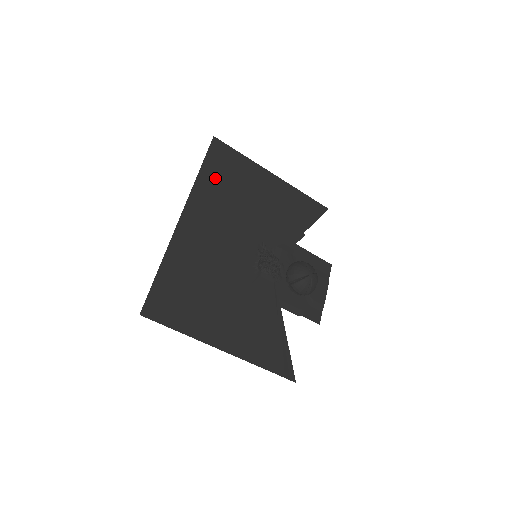
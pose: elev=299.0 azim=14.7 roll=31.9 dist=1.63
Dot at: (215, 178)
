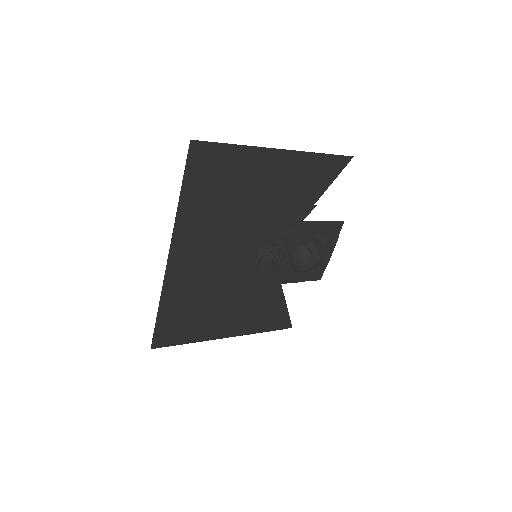
Dot at: (200, 197)
